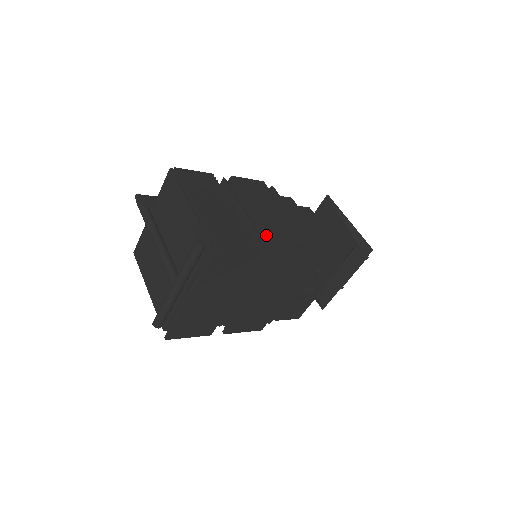
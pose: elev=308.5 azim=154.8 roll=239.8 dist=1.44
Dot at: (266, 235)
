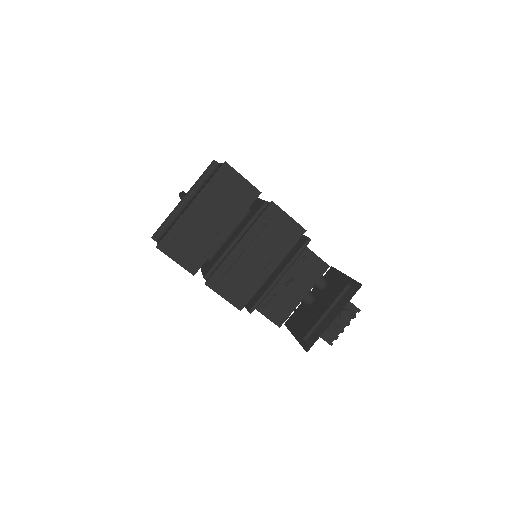
Dot at: (268, 204)
